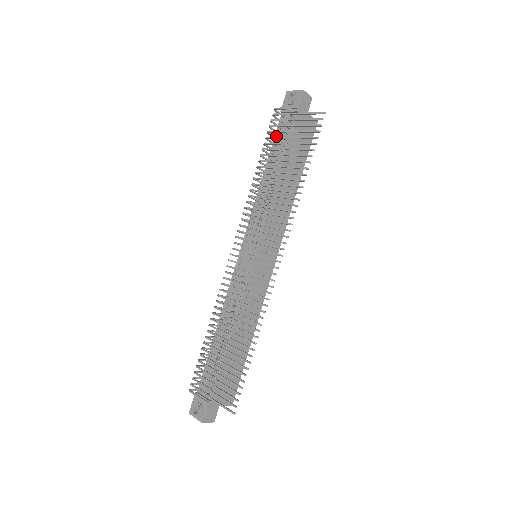
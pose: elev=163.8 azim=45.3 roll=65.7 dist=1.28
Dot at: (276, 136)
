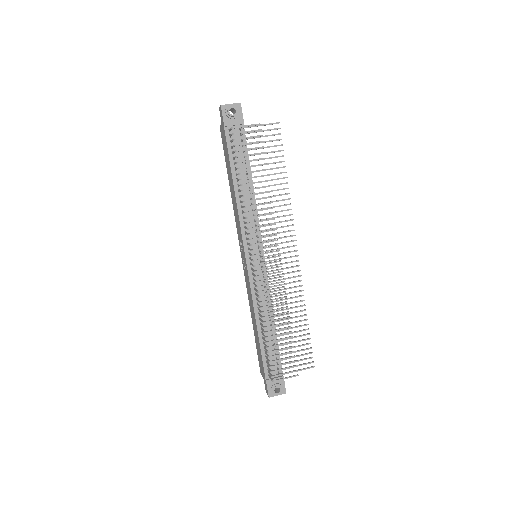
Dot at: (230, 150)
